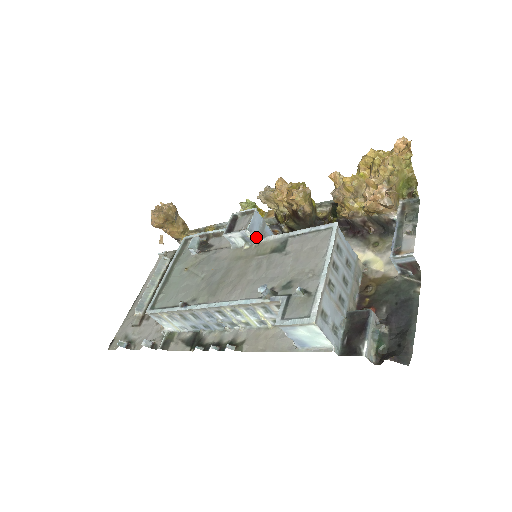
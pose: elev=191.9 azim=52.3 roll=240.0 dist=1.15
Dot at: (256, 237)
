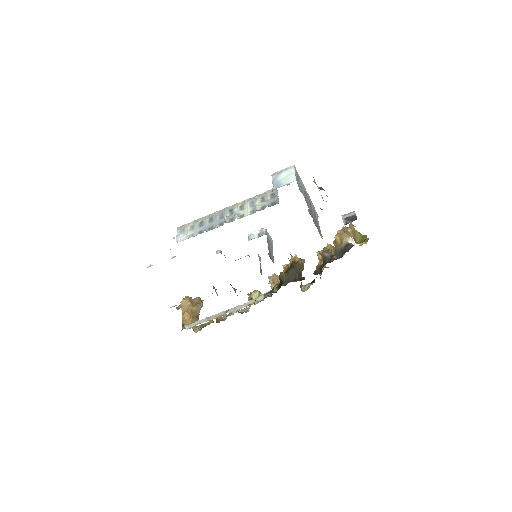
Dot at: occluded
